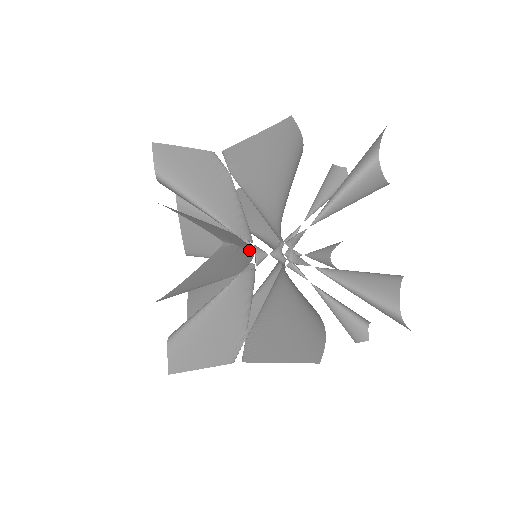
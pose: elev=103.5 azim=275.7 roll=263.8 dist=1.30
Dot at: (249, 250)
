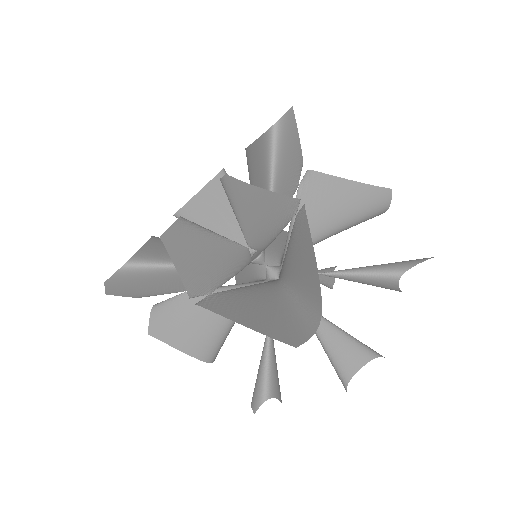
Dot at: occluded
